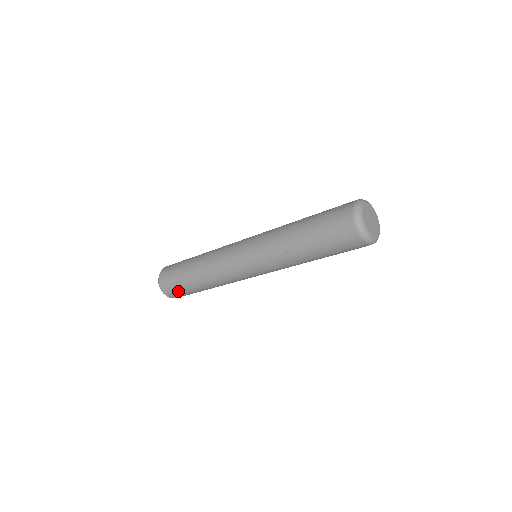
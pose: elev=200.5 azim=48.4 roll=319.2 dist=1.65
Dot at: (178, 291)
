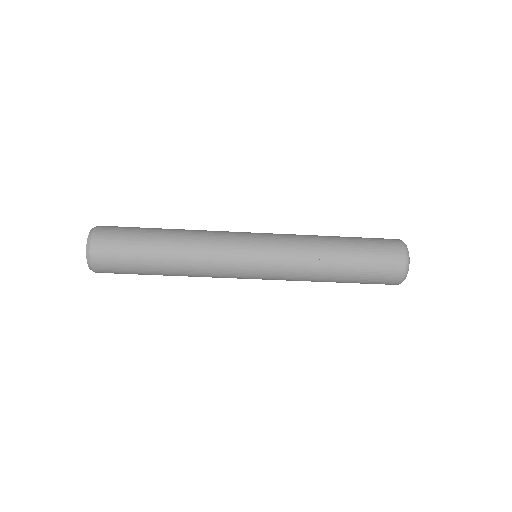
Dot at: (119, 252)
